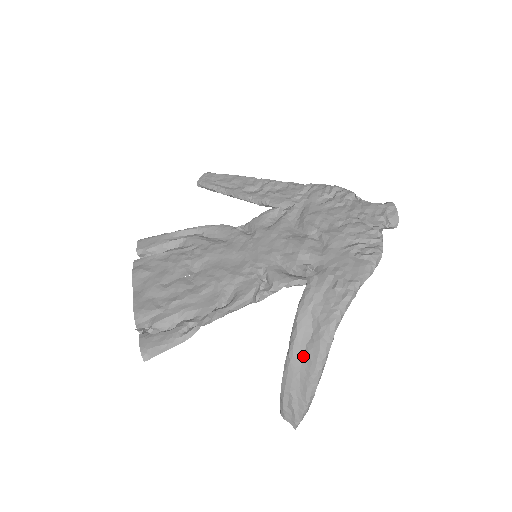
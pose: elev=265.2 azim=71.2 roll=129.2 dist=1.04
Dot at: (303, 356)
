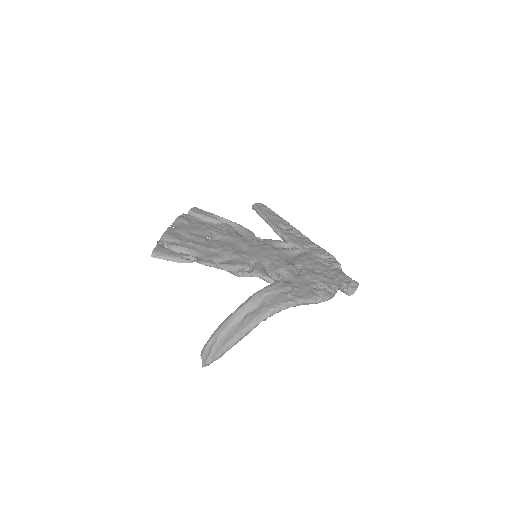
Dot at: (241, 319)
